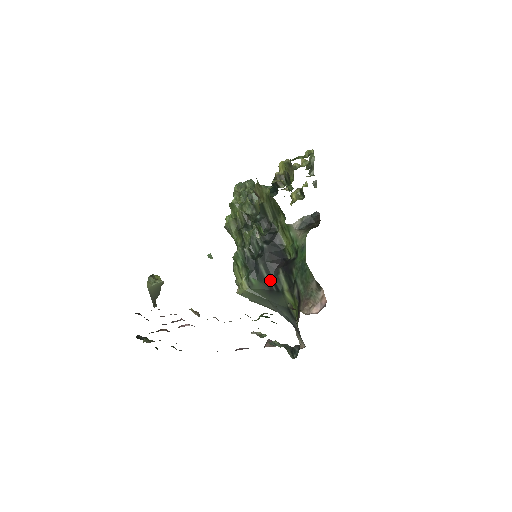
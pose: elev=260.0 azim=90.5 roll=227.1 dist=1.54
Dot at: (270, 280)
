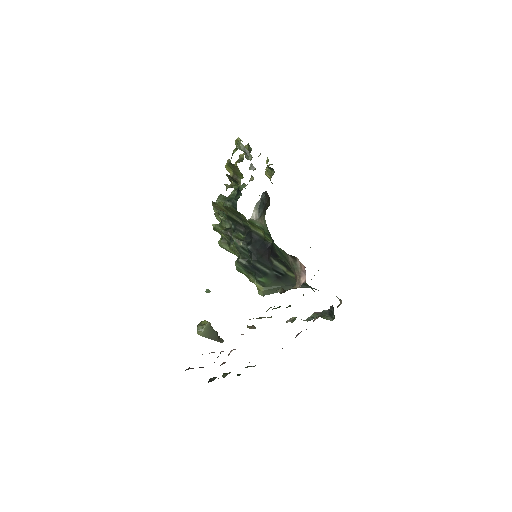
Dot at: (271, 271)
